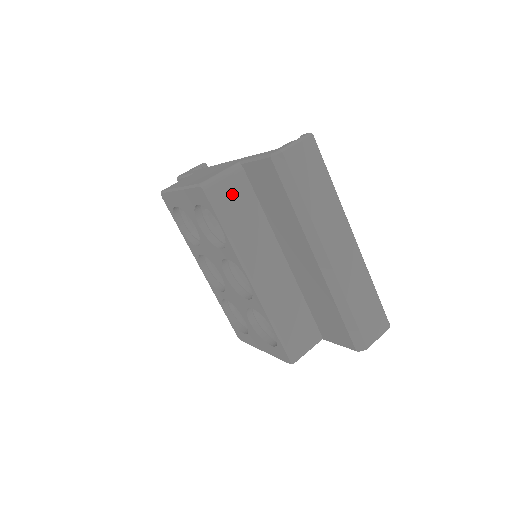
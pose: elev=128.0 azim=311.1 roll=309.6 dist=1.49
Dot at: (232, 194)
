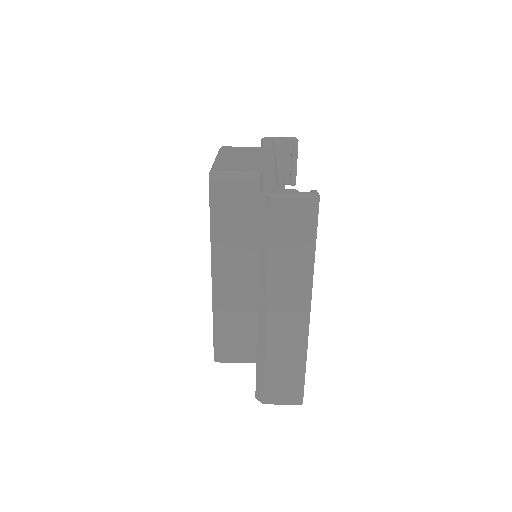
Dot at: (235, 197)
